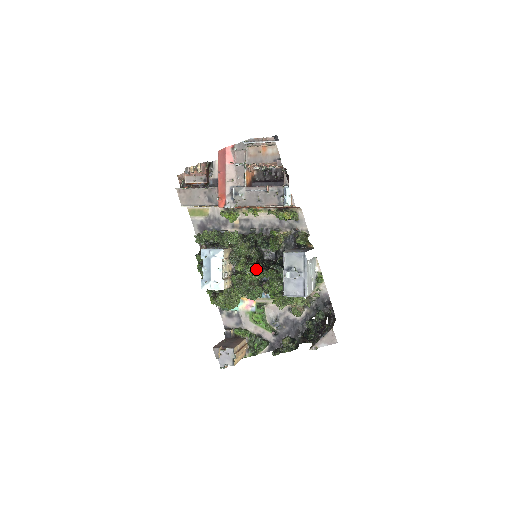
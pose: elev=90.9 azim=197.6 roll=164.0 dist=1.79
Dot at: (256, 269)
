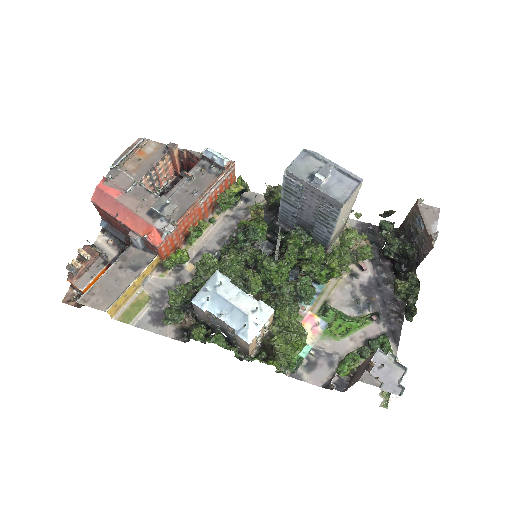
Dot at: (275, 256)
